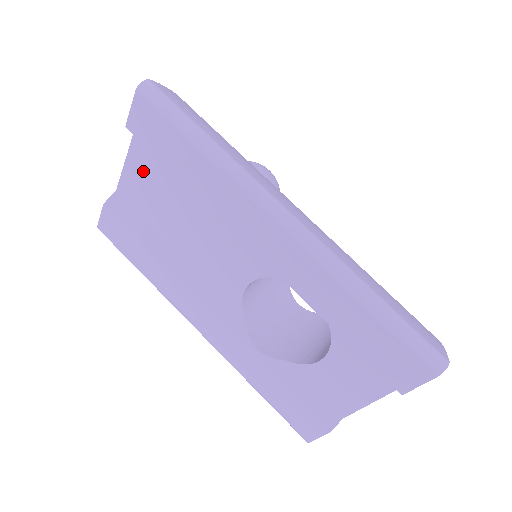
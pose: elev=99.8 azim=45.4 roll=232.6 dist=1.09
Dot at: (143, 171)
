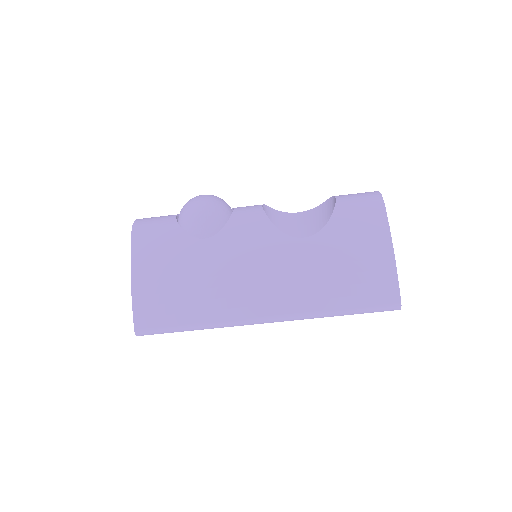
Dot at: occluded
